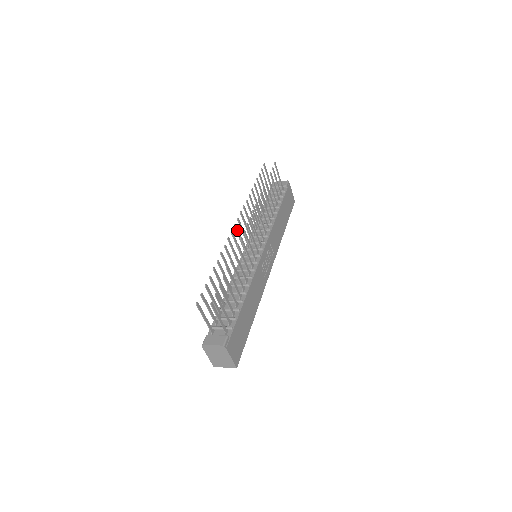
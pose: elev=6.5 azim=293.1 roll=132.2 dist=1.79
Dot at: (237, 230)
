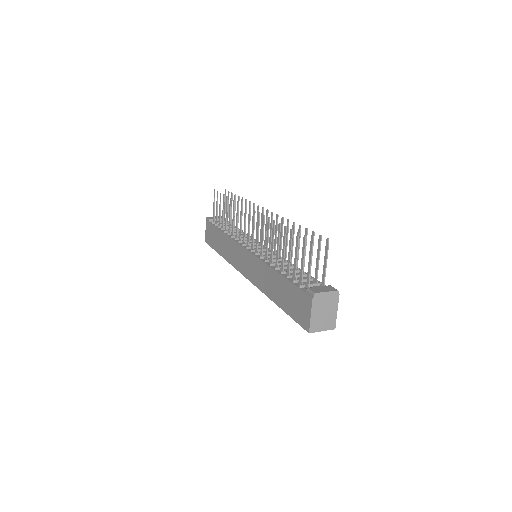
Dot at: (254, 218)
